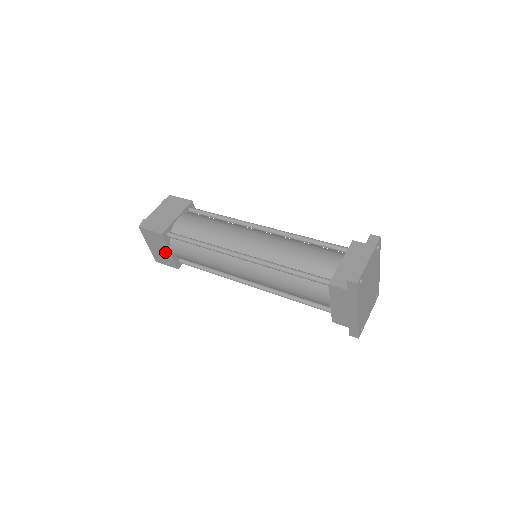
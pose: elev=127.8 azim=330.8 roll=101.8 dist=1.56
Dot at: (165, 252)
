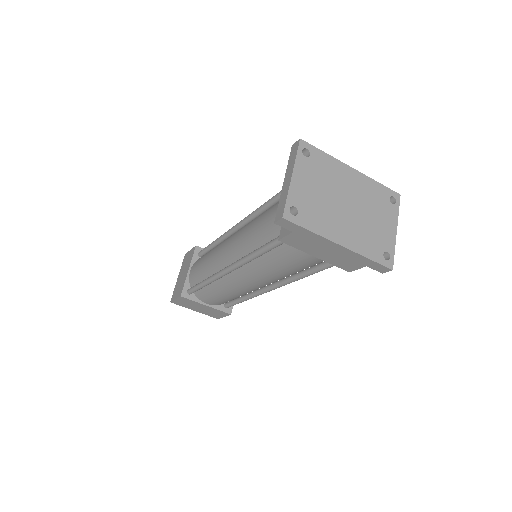
Dot at: (206, 308)
